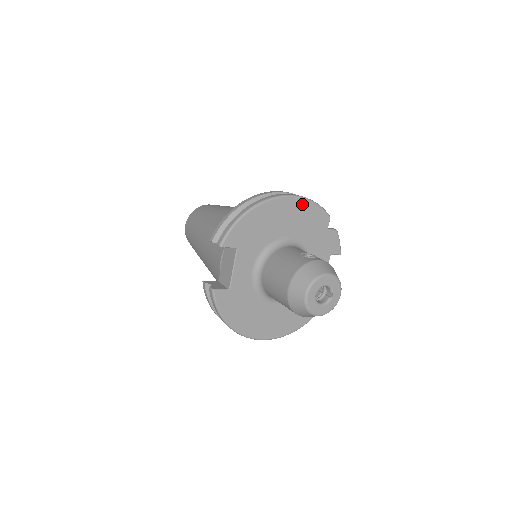
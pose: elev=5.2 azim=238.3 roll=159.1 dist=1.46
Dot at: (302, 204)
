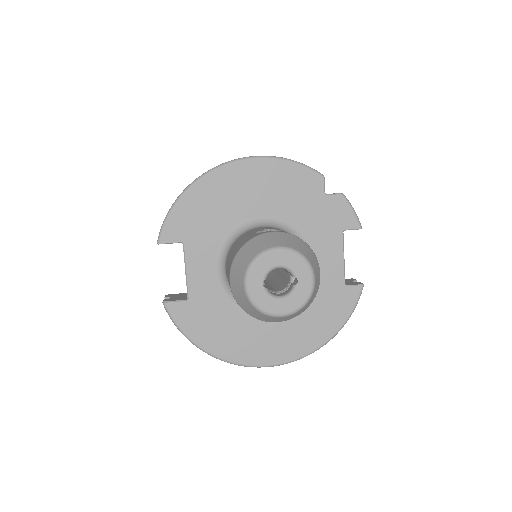
Dot at: (268, 166)
